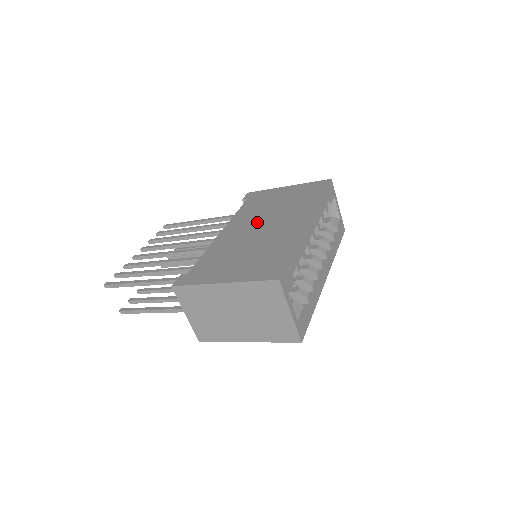
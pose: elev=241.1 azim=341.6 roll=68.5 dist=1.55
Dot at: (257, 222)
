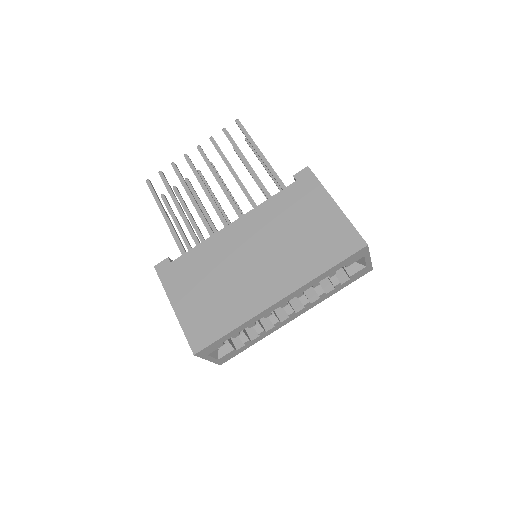
Dot at: (259, 245)
